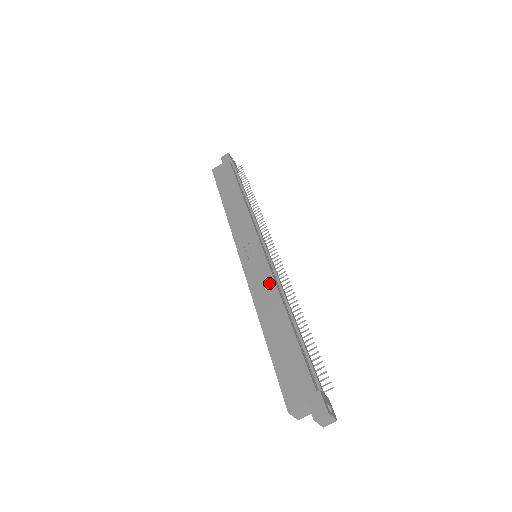
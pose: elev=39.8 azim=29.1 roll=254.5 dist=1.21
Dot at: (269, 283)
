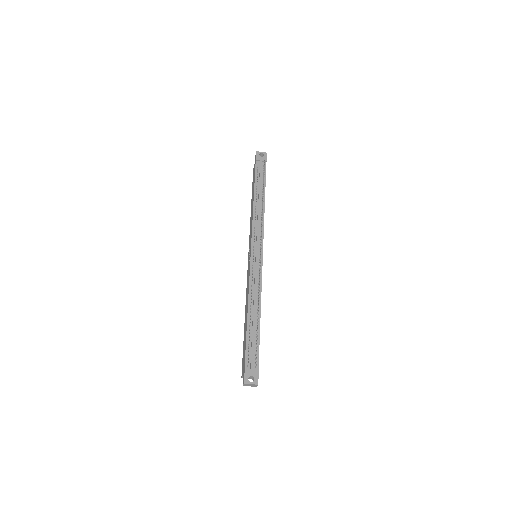
Dot at: (248, 285)
